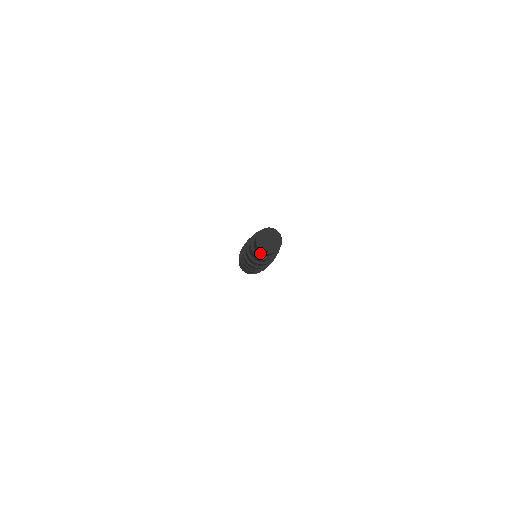
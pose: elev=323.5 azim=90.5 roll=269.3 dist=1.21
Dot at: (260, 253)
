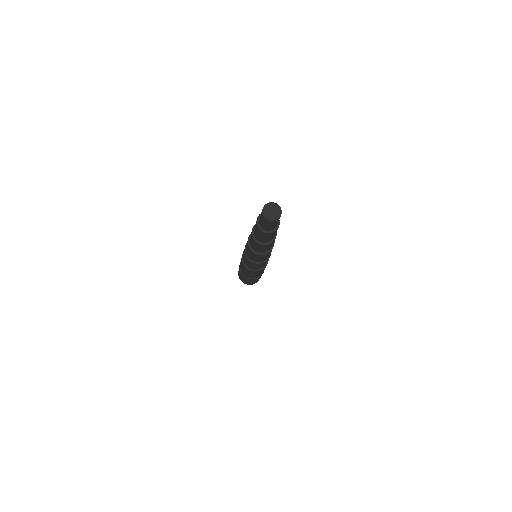
Dot at: (265, 225)
